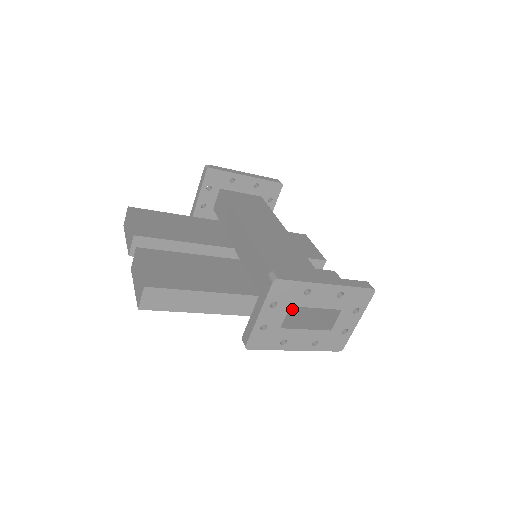
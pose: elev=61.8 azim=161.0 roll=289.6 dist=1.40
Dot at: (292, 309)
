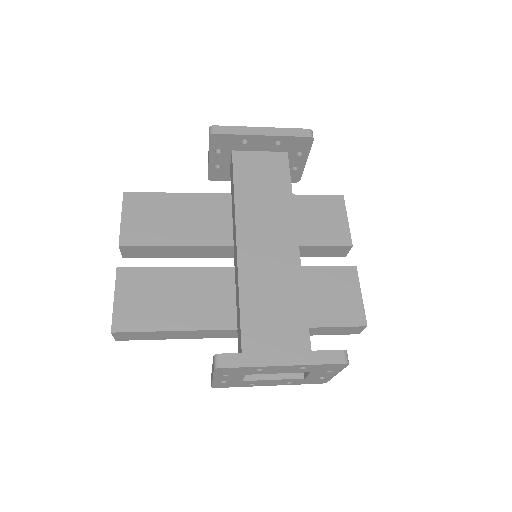
Dot at: occluded
